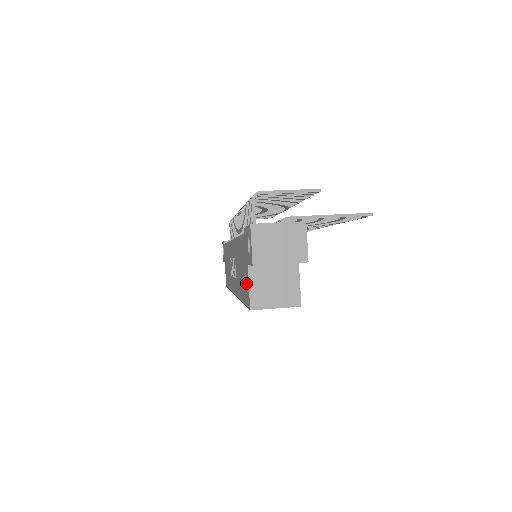
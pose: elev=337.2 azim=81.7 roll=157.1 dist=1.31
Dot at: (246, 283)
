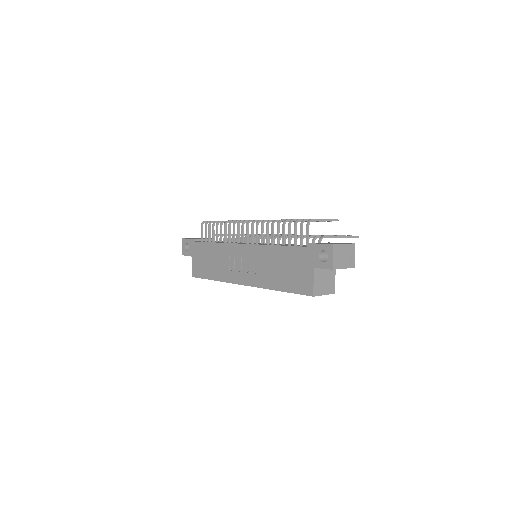
Dot at: (304, 279)
